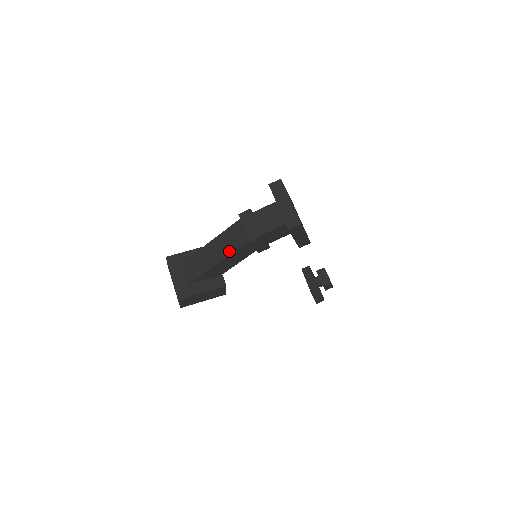
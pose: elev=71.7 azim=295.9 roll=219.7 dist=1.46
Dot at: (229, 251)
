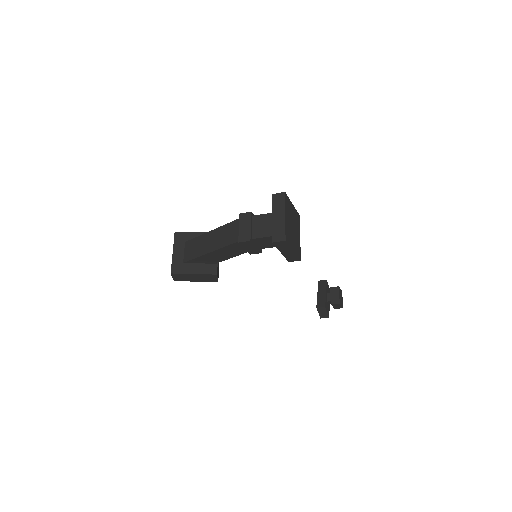
Dot at: (222, 244)
